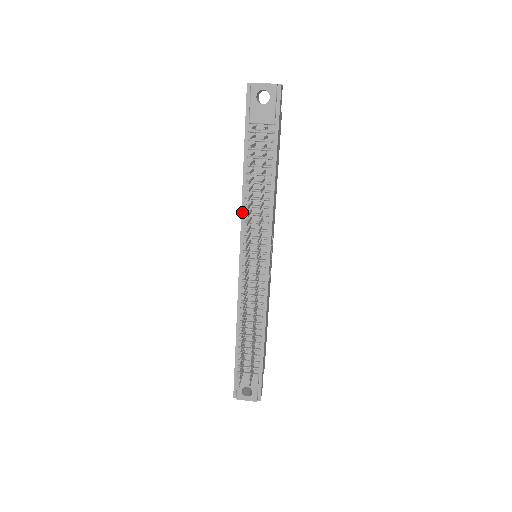
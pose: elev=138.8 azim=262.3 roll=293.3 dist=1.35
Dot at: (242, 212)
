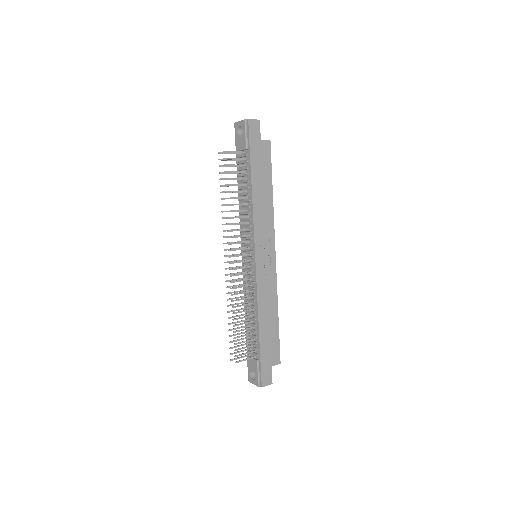
Dot at: (240, 219)
